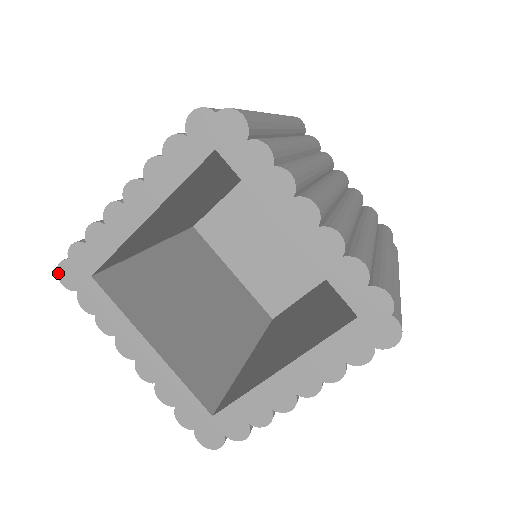
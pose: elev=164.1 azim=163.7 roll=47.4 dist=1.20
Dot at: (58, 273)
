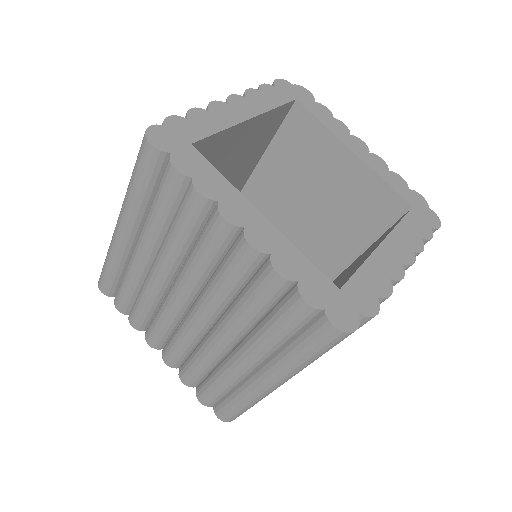
Dot at: (147, 133)
